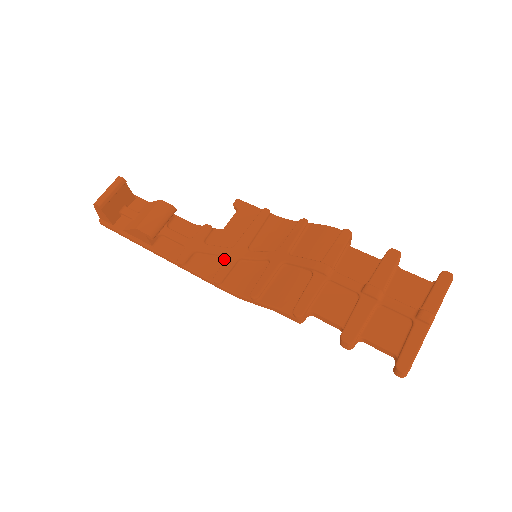
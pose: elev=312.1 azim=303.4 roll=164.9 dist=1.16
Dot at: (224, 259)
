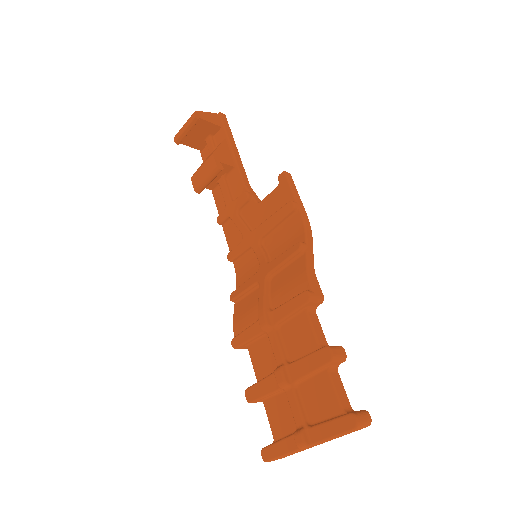
Dot at: occluded
